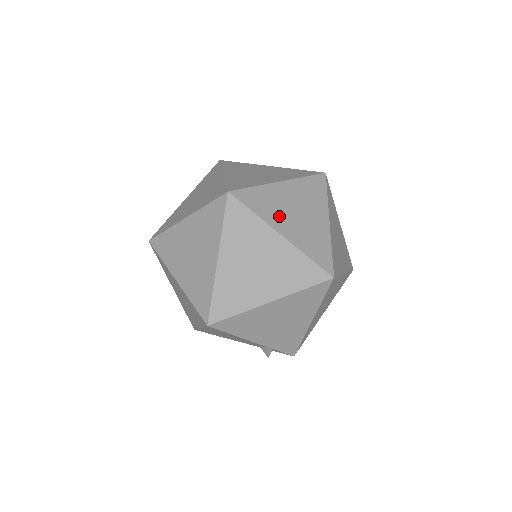
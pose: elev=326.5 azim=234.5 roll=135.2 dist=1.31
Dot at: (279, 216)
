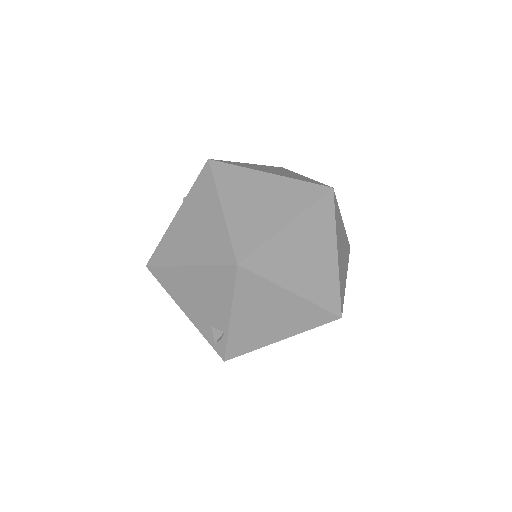
Dot at: (339, 240)
